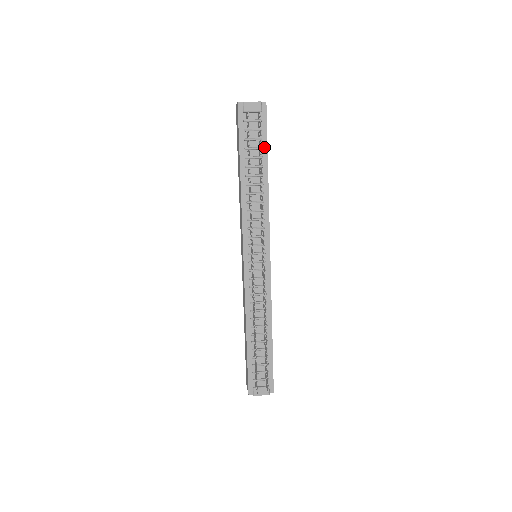
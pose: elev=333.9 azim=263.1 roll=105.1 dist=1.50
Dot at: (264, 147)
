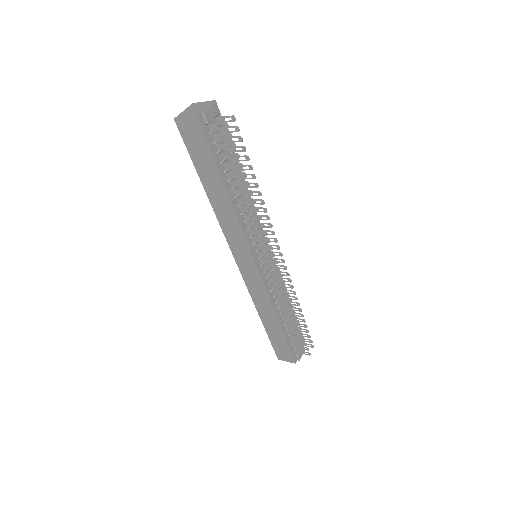
Dot at: occluded
